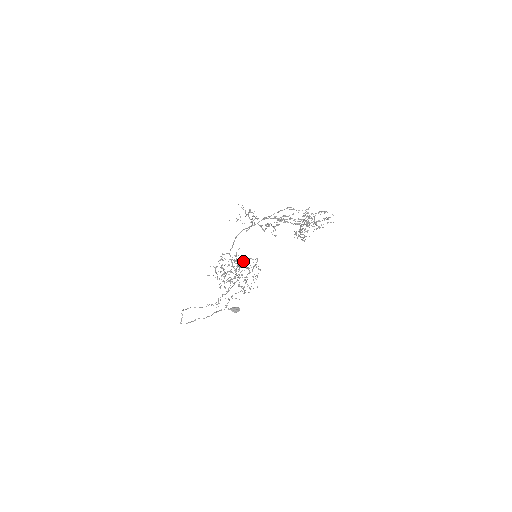
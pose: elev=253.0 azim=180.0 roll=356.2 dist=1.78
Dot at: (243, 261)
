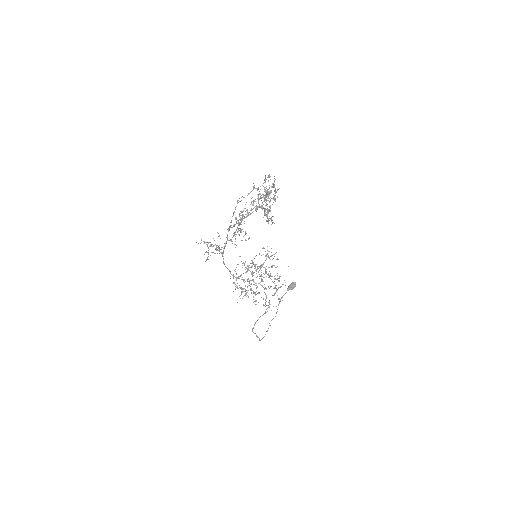
Dot at: (253, 264)
